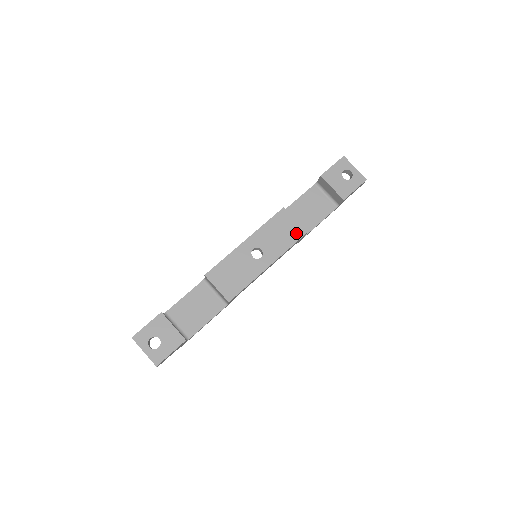
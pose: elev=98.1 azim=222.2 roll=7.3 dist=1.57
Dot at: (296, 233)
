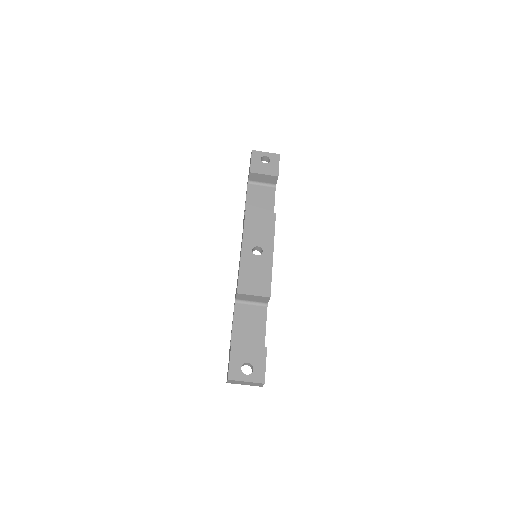
Dot at: (269, 219)
